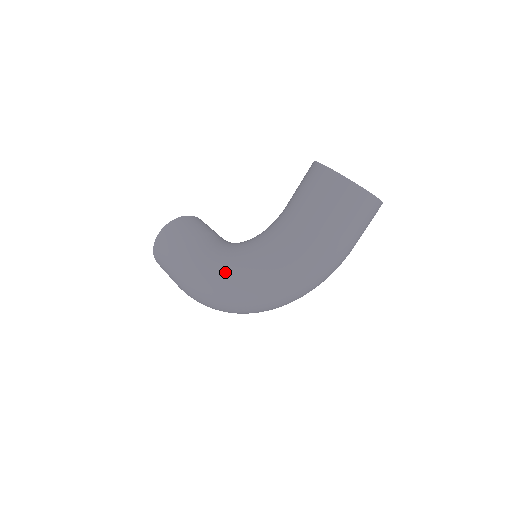
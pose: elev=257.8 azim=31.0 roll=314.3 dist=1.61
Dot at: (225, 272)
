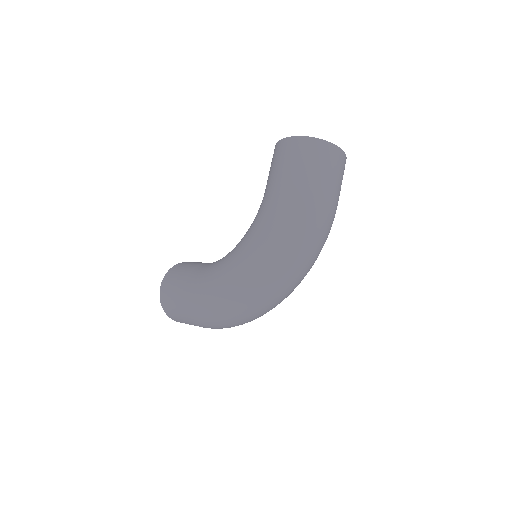
Dot at: (230, 268)
